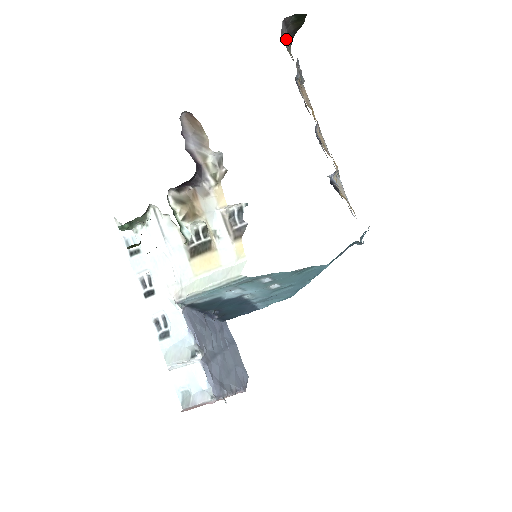
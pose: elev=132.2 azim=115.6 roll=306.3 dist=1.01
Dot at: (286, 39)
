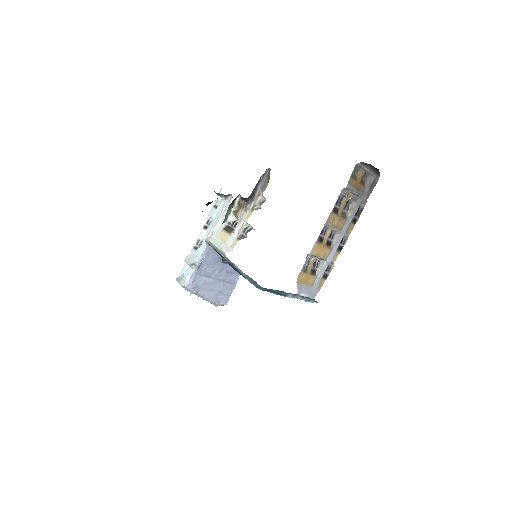
Dot at: (368, 171)
